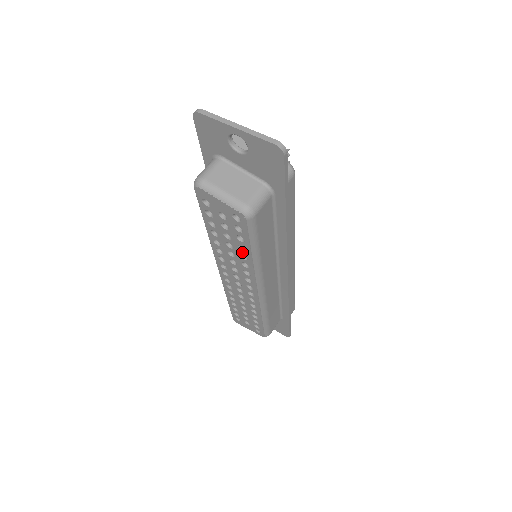
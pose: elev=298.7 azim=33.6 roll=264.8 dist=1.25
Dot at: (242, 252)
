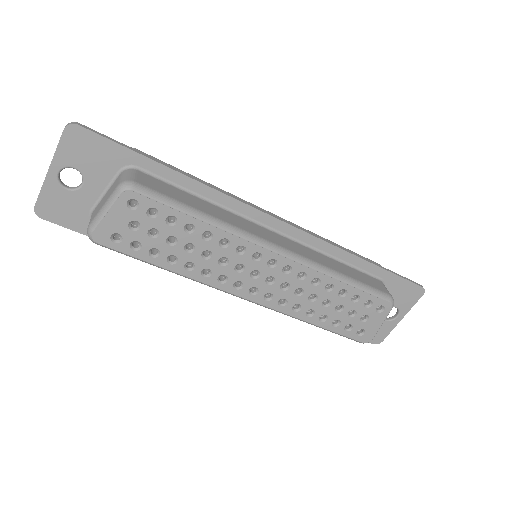
Dot at: (197, 233)
